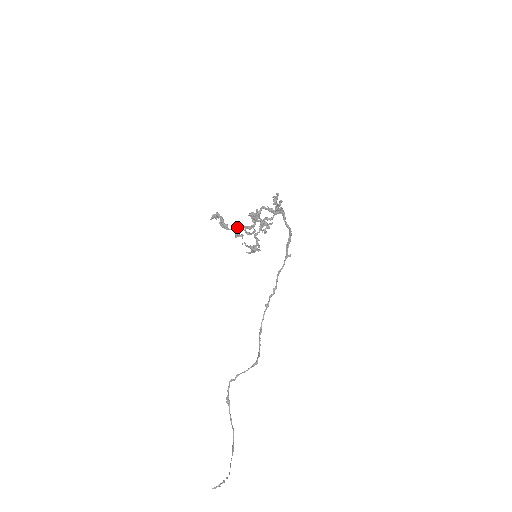
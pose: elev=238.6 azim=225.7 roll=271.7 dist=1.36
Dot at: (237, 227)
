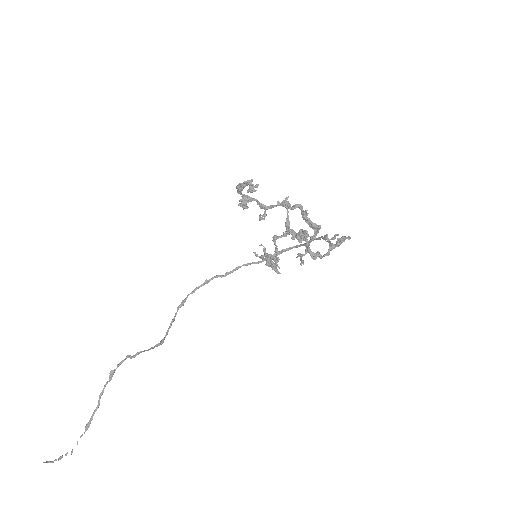
Dot at: occluded
